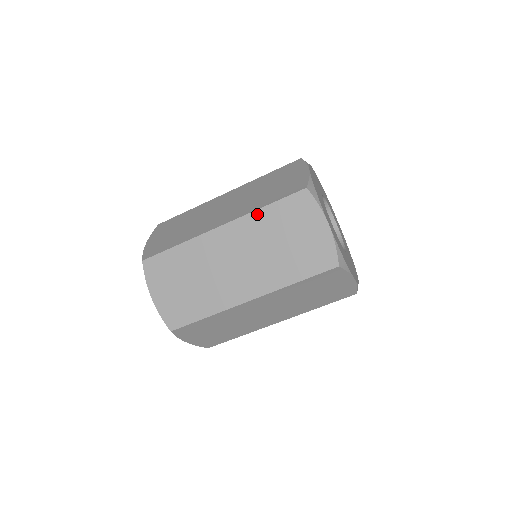
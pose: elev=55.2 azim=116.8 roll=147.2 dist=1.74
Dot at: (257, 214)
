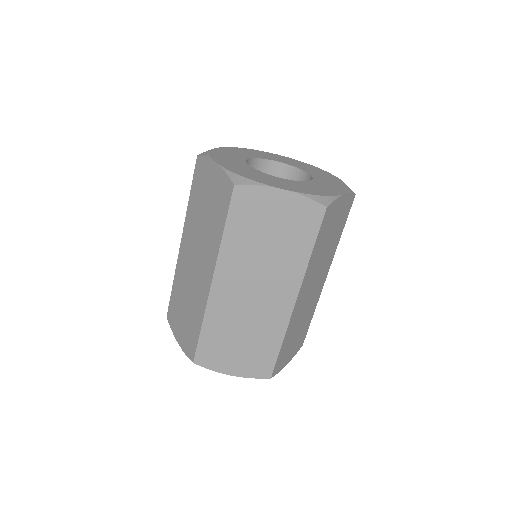
Dot at: (189, 209)
